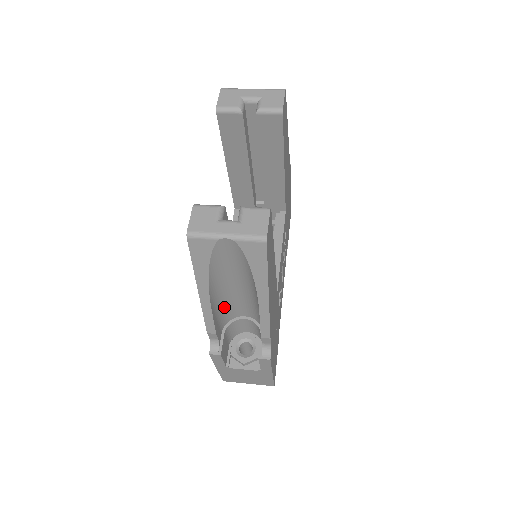
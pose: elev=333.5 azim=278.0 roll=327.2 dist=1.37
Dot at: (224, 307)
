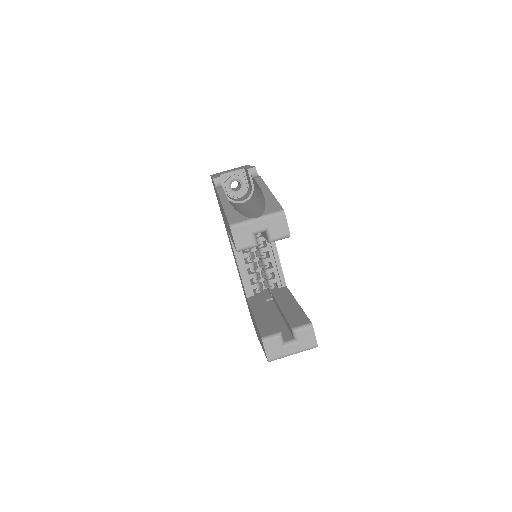
Dot at: occluded
